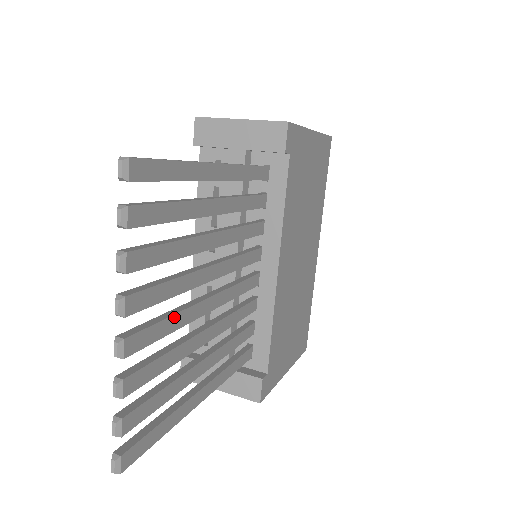
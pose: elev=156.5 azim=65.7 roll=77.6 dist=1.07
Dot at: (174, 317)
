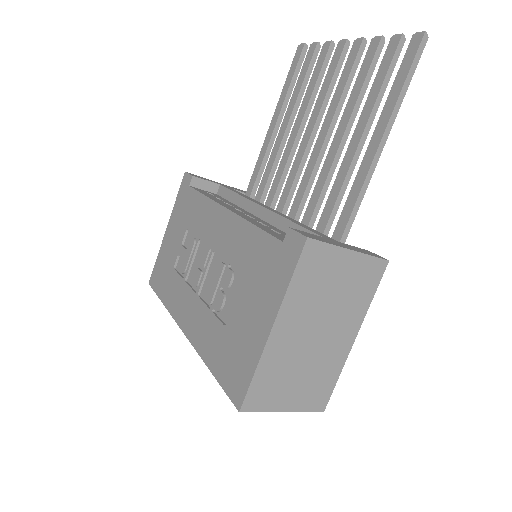
Dot at: occluded
